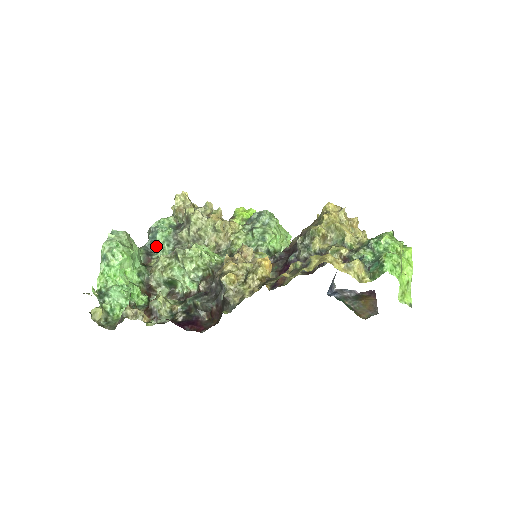
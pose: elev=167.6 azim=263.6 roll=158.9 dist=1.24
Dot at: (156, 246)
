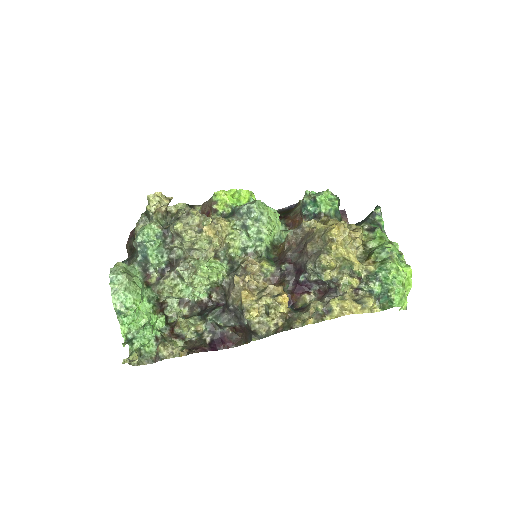
Dot at: (151, 262)
